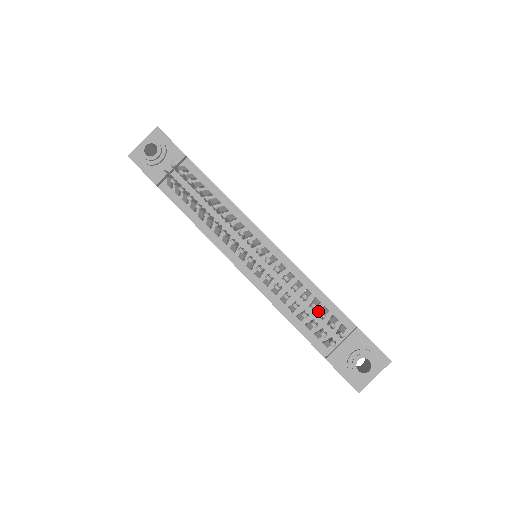
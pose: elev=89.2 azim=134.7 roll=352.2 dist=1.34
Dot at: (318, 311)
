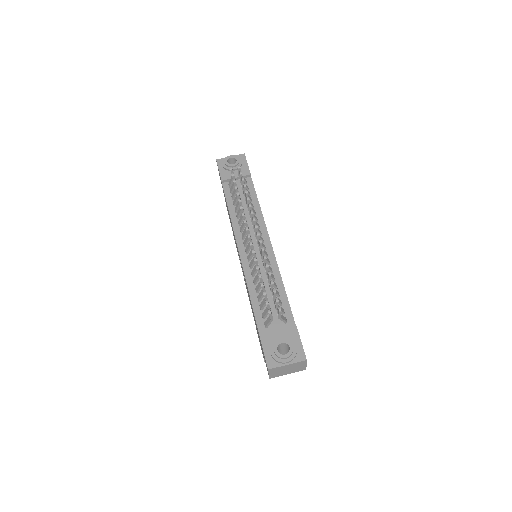
Dot at: occluded
